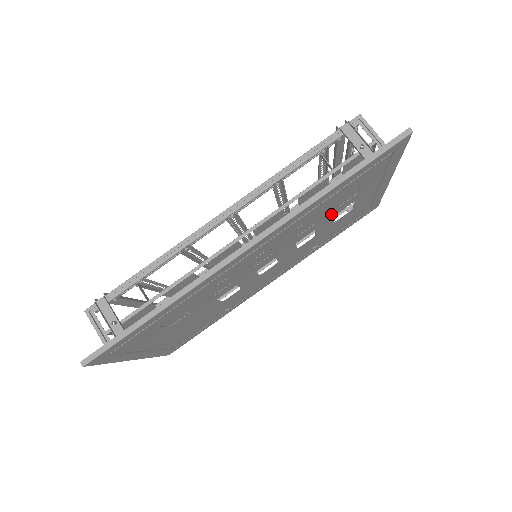
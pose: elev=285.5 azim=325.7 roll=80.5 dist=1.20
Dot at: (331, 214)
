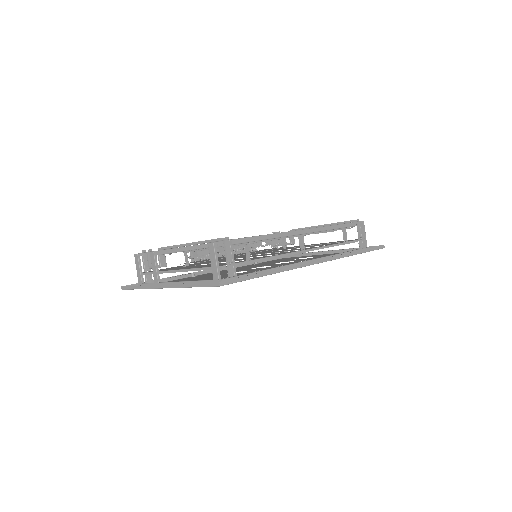
Dot at: (312, 258)
